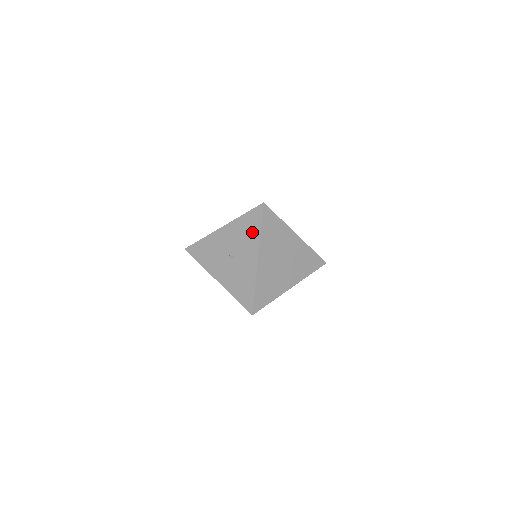
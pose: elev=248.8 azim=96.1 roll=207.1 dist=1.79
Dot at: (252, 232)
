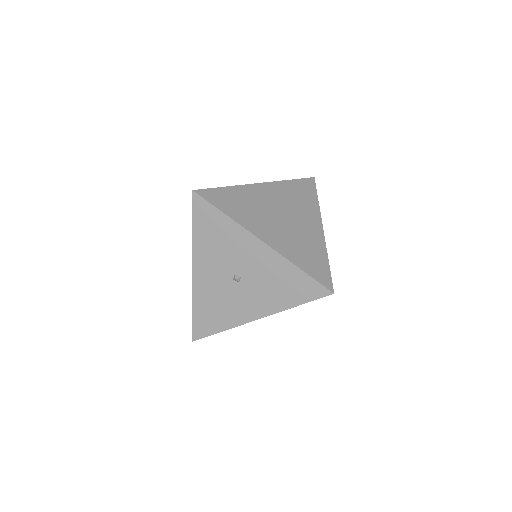
Dot at: (286, 295)
